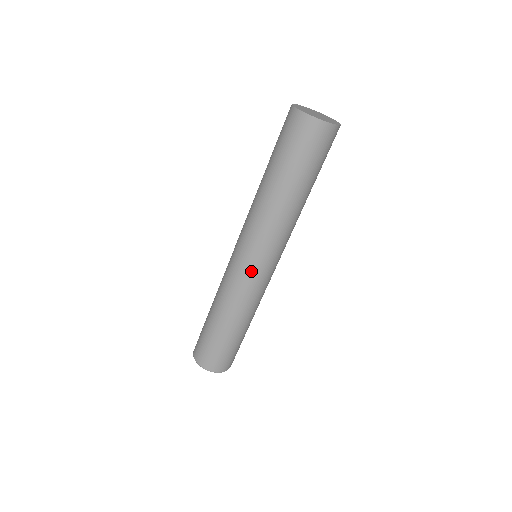
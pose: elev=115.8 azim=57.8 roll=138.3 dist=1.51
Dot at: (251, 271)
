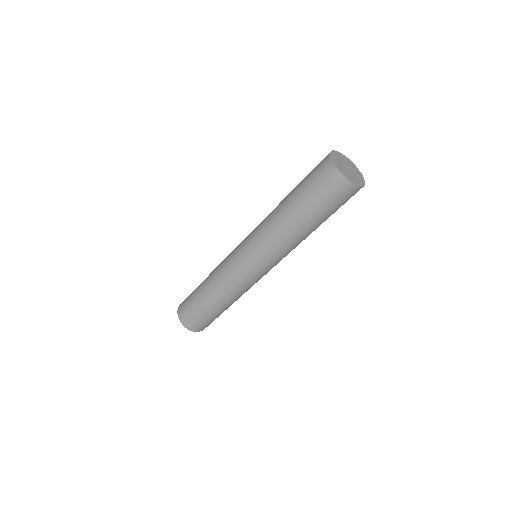
Dot at: (247, 270)
